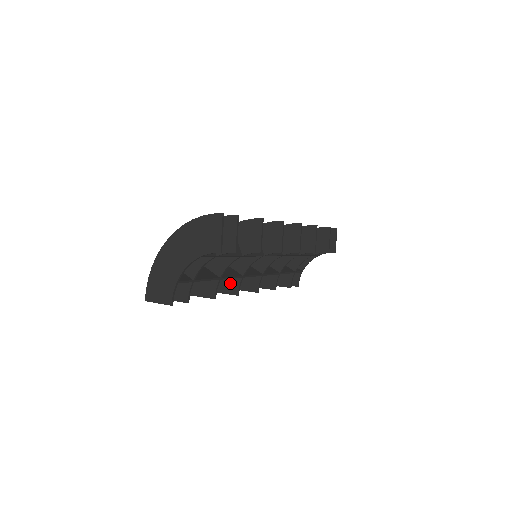
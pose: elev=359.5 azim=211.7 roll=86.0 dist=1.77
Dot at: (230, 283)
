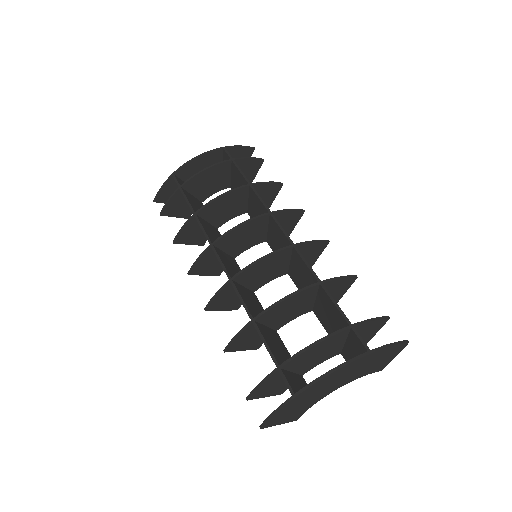
Dot at: (234, 300)
